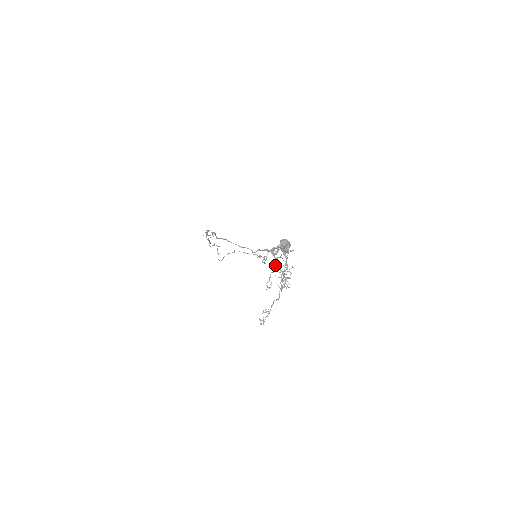
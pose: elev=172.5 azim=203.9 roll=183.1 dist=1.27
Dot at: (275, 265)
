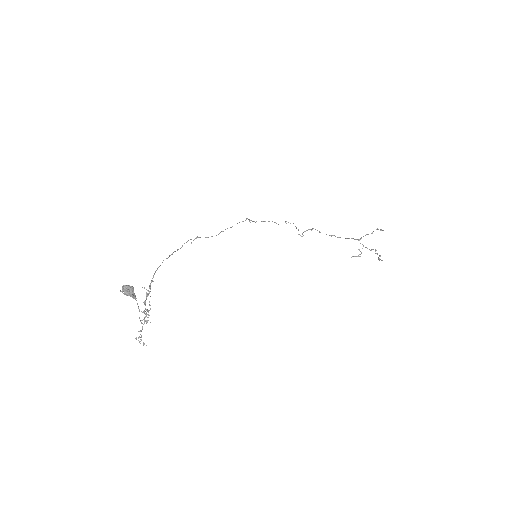
Dot at: (145, 300)
